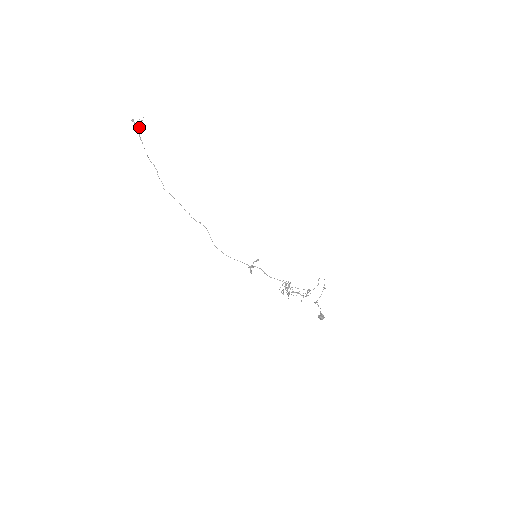
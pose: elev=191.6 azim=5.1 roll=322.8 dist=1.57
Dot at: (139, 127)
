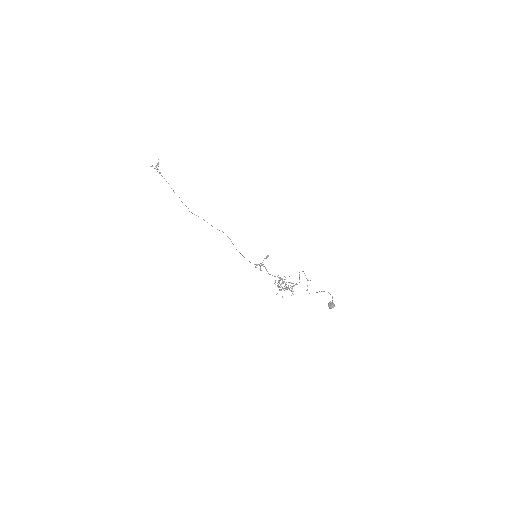
Dot at: (157, 169)
